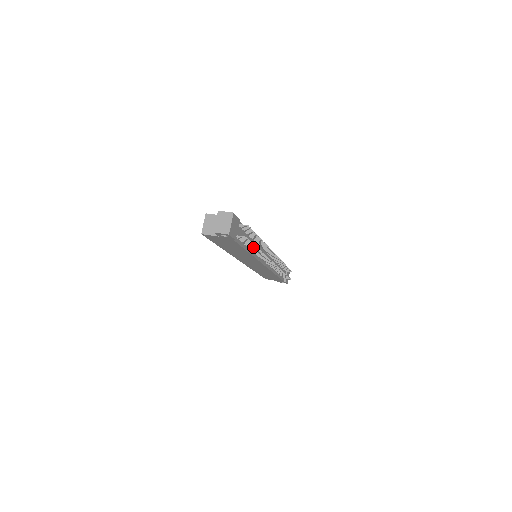
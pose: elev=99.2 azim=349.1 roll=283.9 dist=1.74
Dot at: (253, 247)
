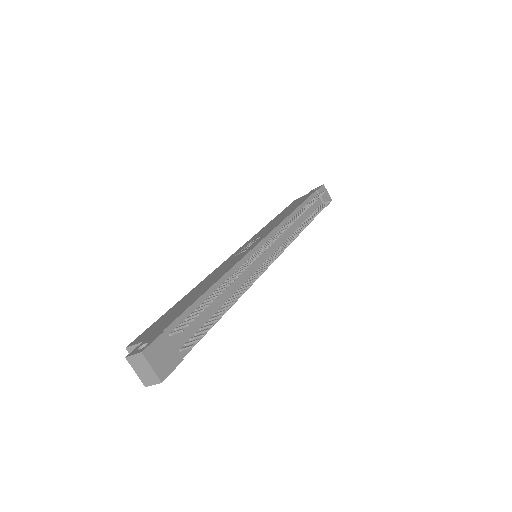
Dot at: (225, 309)
